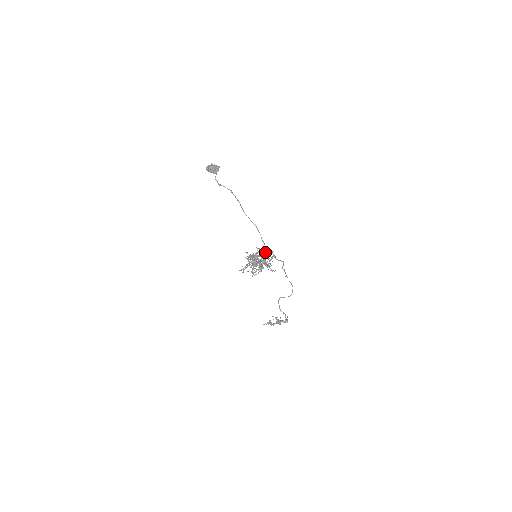
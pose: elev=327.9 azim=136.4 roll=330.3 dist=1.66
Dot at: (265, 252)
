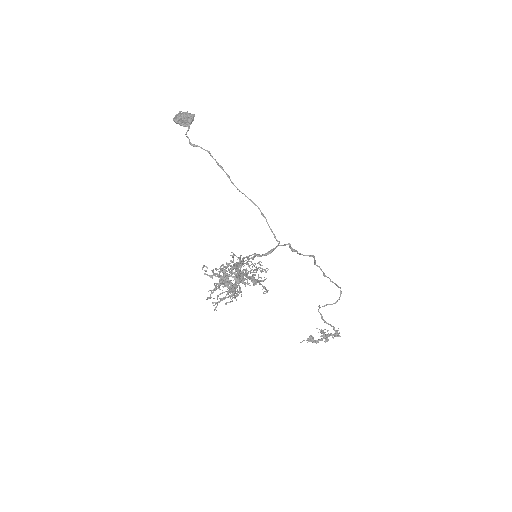
Dot at: occluded
